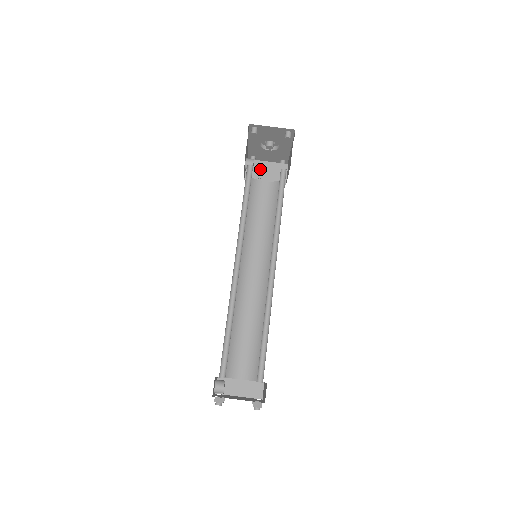
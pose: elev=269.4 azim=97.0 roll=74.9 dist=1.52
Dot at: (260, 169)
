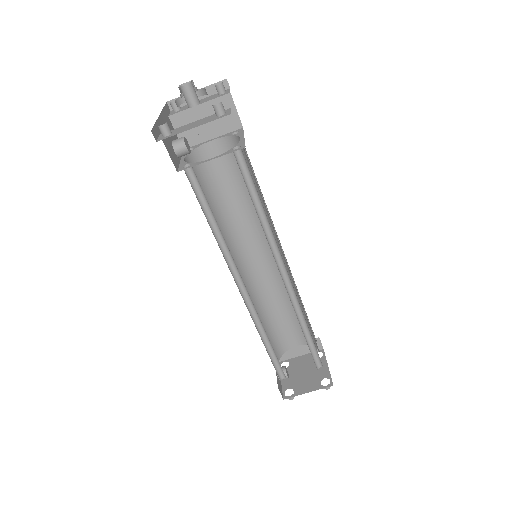
Dot at: occluded
